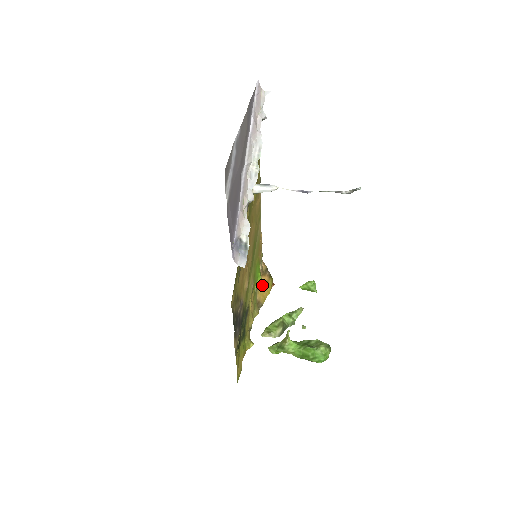
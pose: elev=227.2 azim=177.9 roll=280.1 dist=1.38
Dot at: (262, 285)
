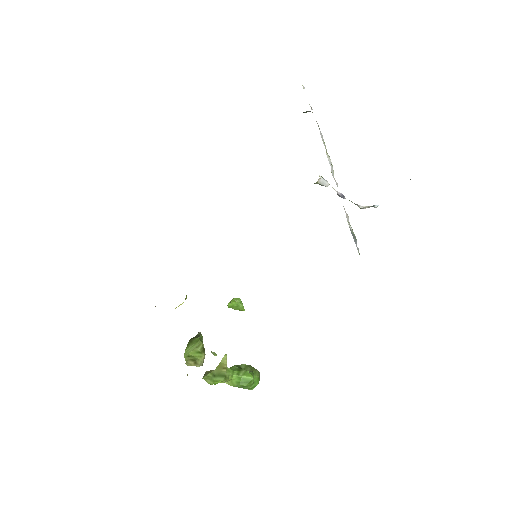
Dot at: occluded
